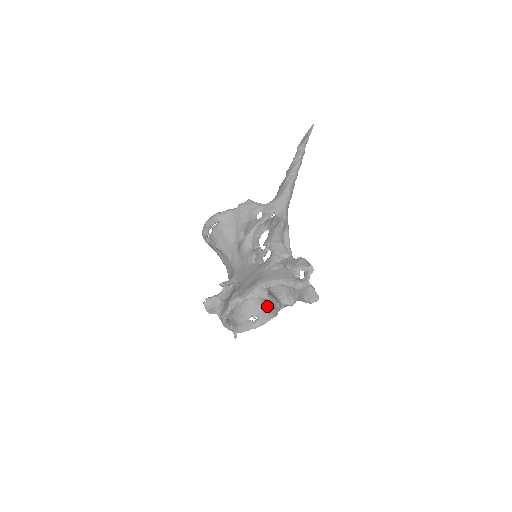
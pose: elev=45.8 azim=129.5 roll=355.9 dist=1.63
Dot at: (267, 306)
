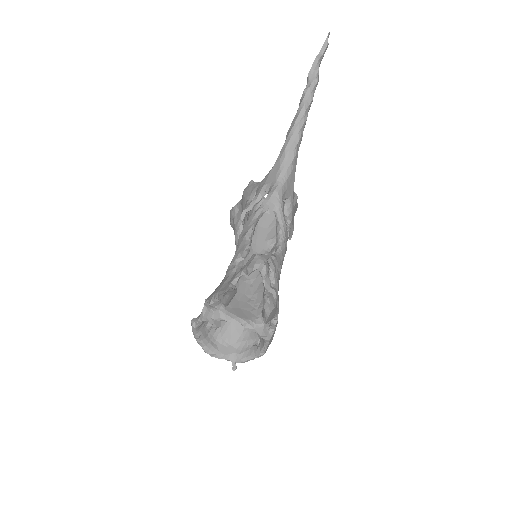
Dot at: occluded
